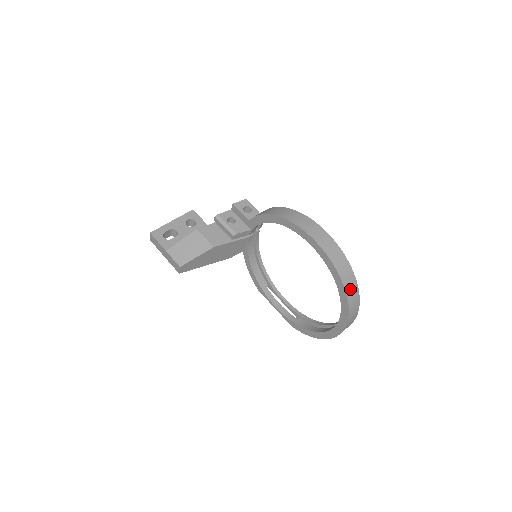
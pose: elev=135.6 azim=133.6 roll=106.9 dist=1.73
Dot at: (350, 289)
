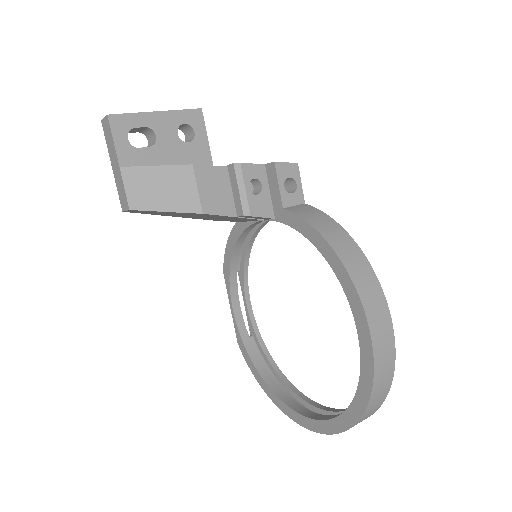
Dot at: (363, 419)
